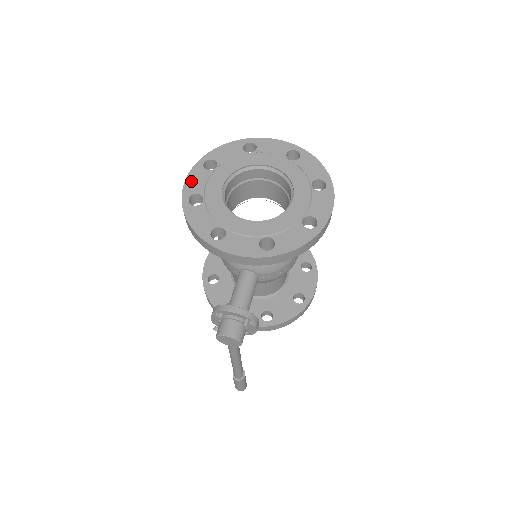
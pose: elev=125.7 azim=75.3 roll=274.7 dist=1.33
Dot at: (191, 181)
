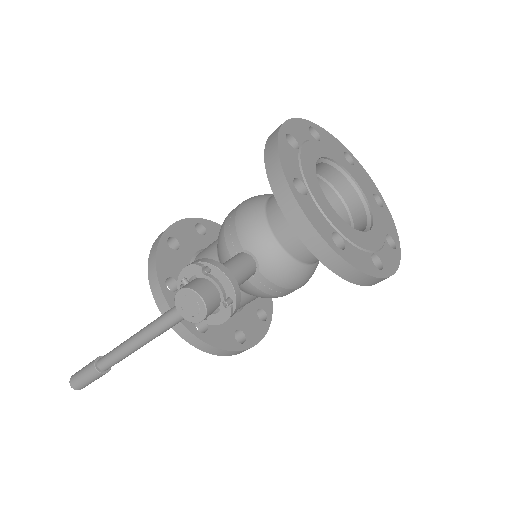
Dot at: (295, 125)
